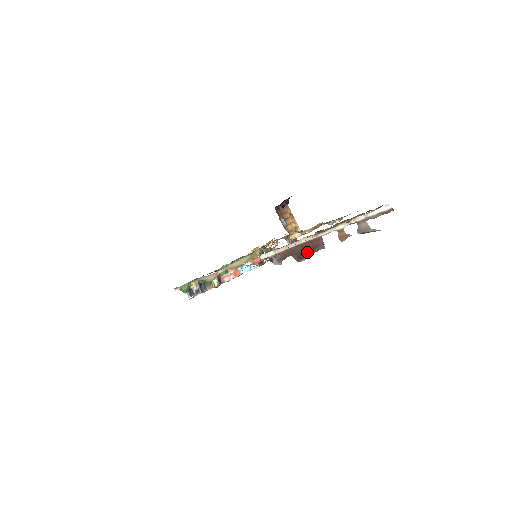
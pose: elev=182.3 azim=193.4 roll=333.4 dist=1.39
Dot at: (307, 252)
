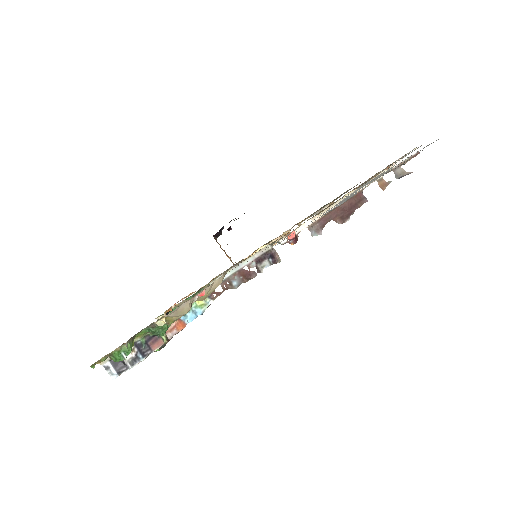
Dot at: (351, 210)
